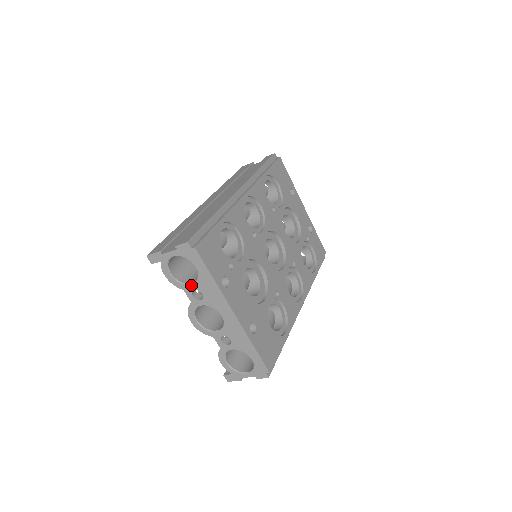
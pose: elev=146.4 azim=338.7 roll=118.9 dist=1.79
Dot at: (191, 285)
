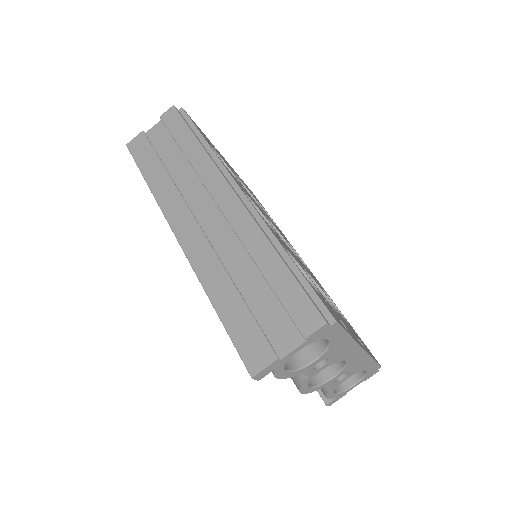
Dot at: (315, 362)
